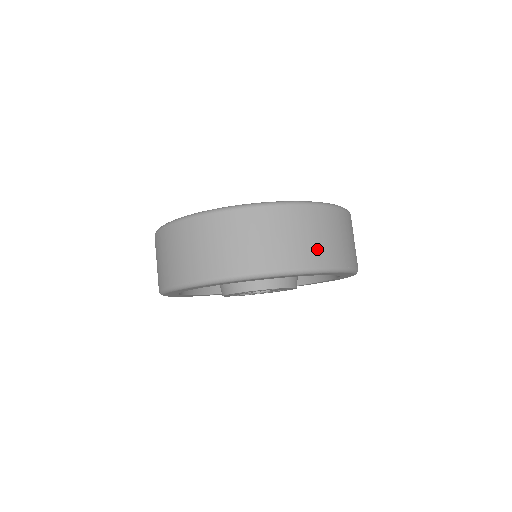
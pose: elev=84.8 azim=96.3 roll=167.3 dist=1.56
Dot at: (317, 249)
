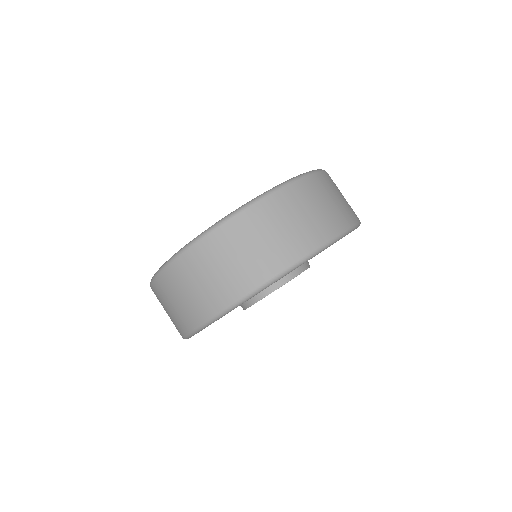
Dot at: (303, 233)
